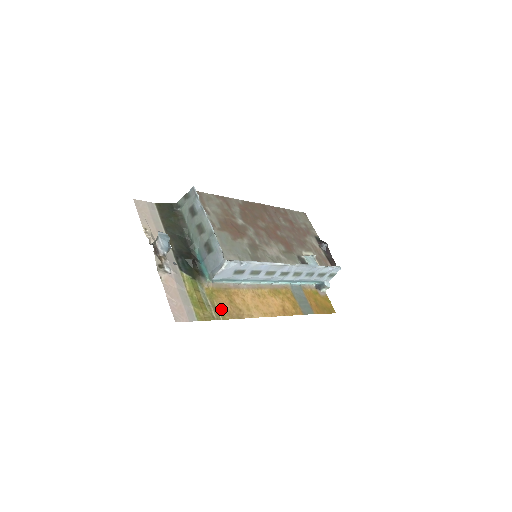
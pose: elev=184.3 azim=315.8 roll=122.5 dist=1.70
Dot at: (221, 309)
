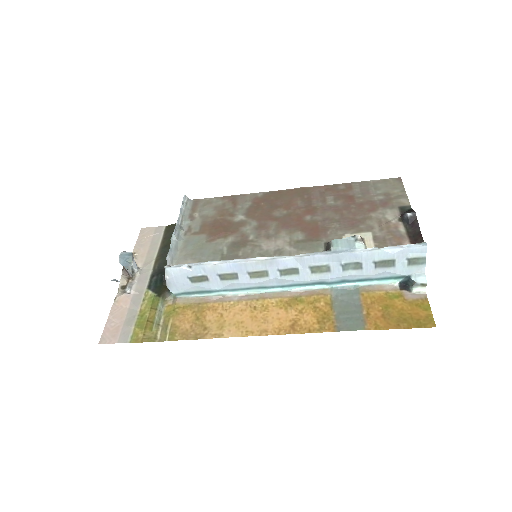
Dot at: (174, 328)
